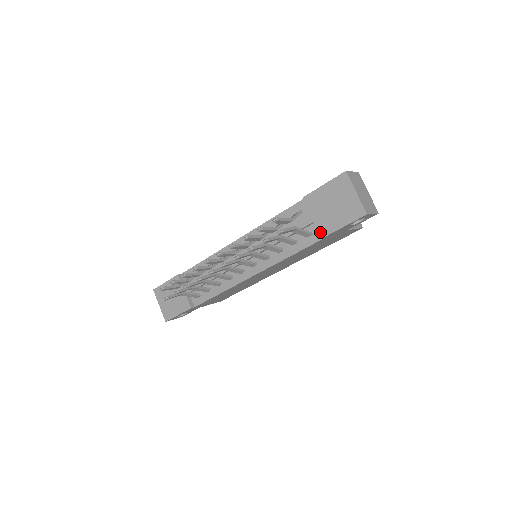
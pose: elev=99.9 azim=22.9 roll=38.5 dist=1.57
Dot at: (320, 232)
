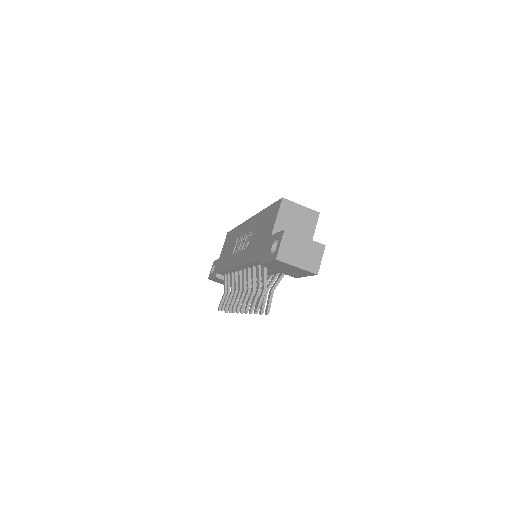
Dot at: (292, 276)
